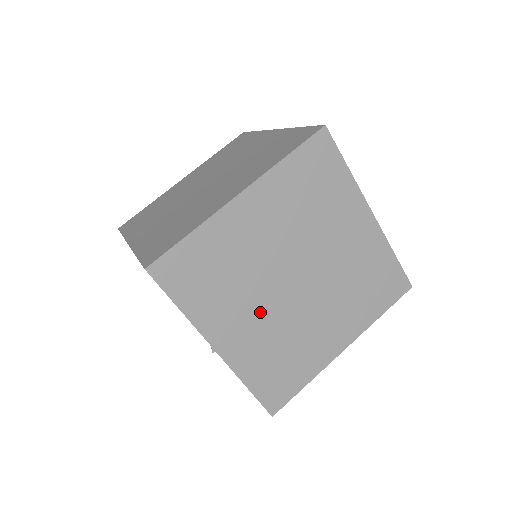
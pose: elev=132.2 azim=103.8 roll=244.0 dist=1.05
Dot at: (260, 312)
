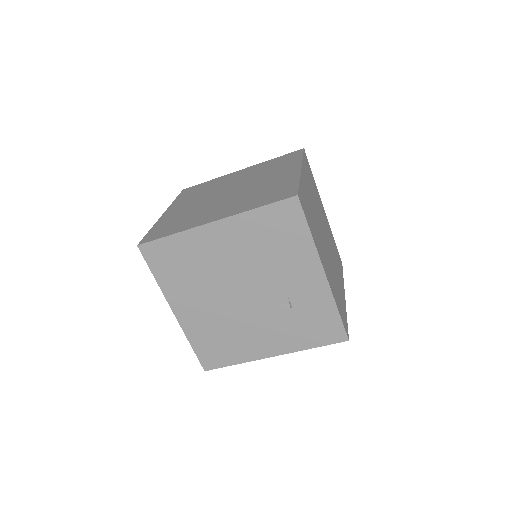
Dot at: (325, 253)
